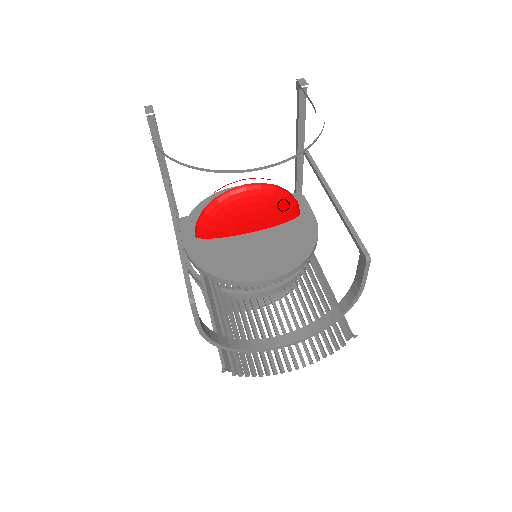
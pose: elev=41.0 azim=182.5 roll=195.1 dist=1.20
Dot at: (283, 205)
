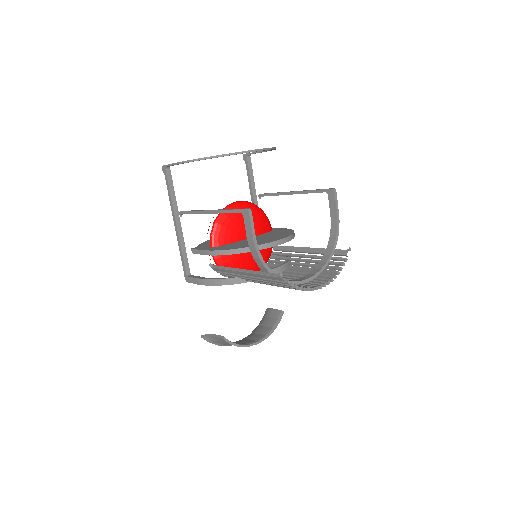
Dot at: (262, 217)
